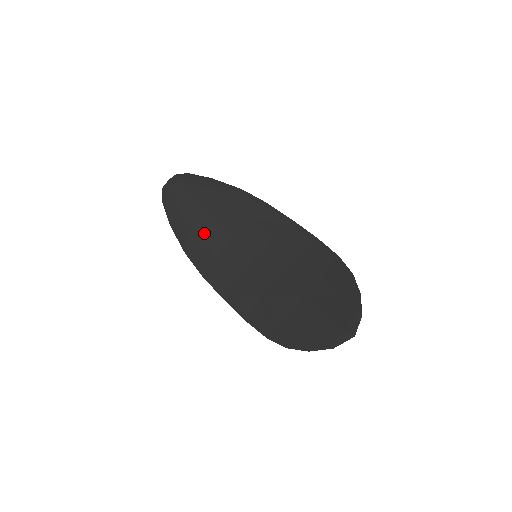
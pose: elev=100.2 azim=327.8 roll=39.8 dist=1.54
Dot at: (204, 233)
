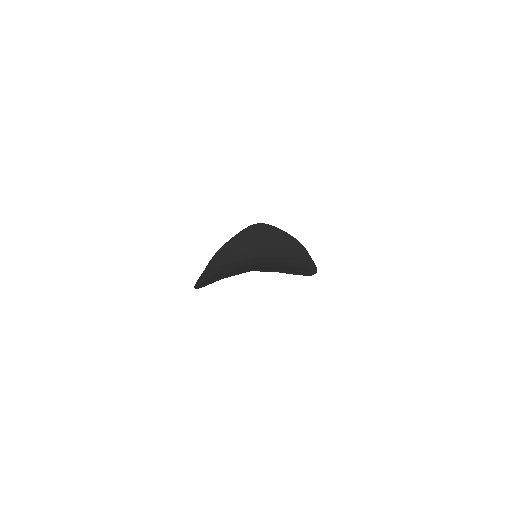
Dot at: (242, 244)
